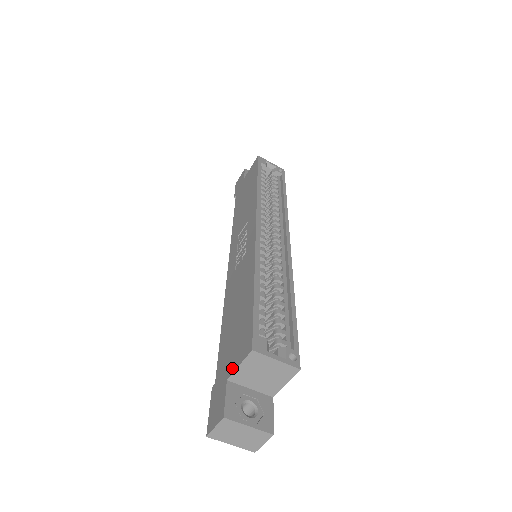
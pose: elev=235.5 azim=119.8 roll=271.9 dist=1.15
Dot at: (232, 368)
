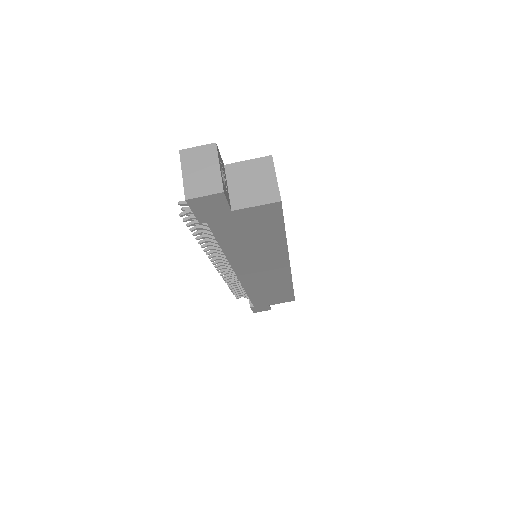
Dot at: (236, 166)
